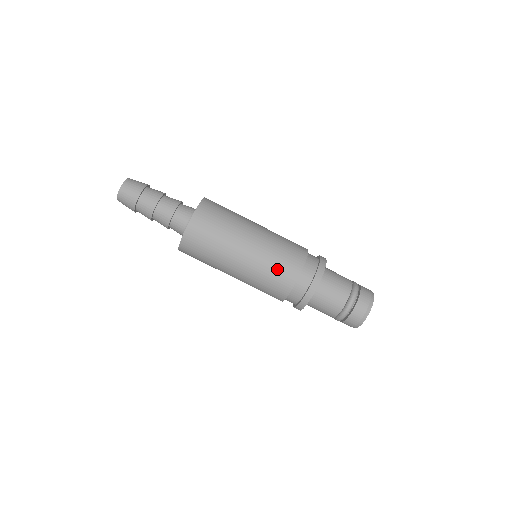
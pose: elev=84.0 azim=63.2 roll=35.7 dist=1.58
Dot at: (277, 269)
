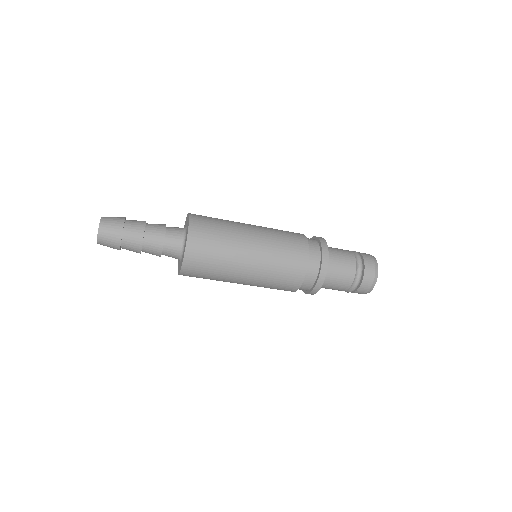
Dot at: (277, 286)
